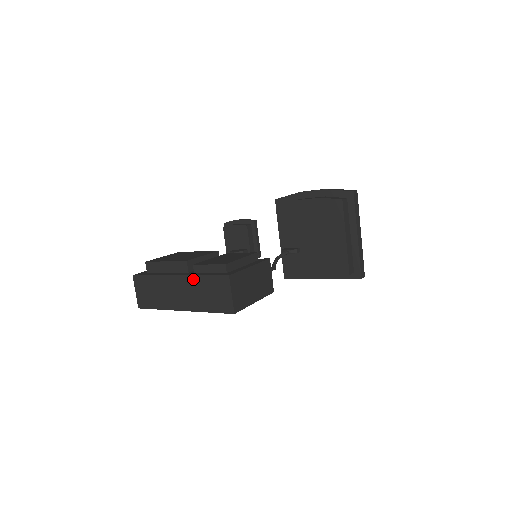
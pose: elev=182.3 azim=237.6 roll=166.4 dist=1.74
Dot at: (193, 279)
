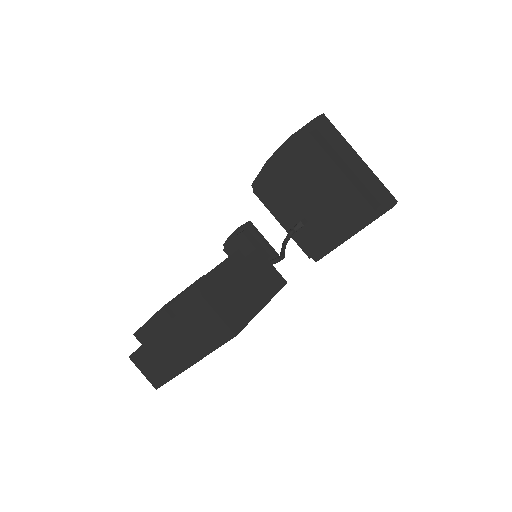
Dot at: (175, 323)
